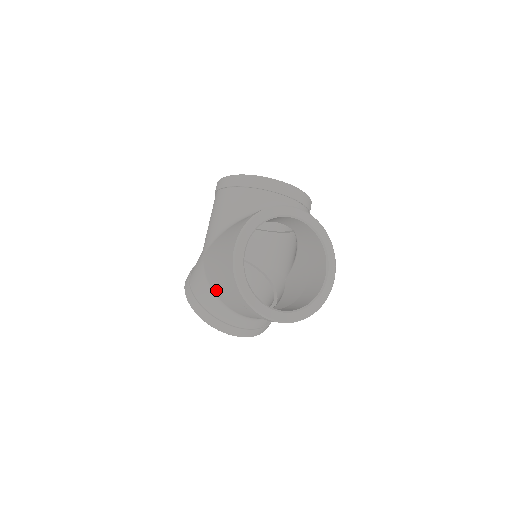
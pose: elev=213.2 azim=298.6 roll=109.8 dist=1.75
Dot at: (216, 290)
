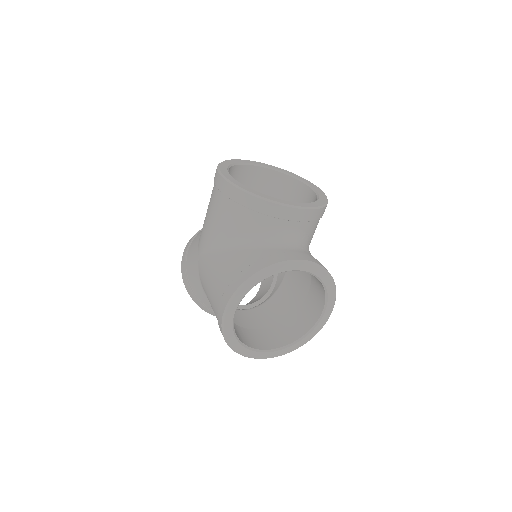
Dot at: occluded
